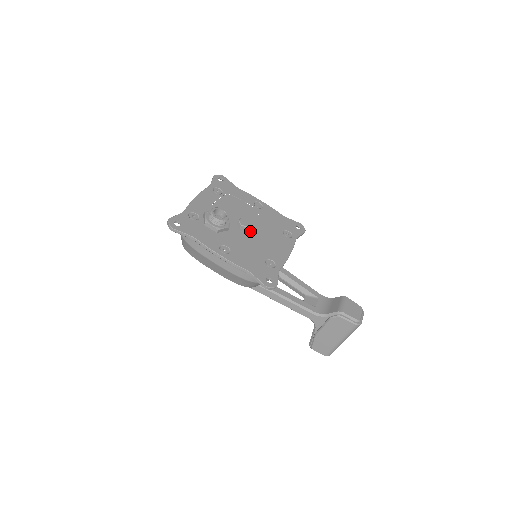
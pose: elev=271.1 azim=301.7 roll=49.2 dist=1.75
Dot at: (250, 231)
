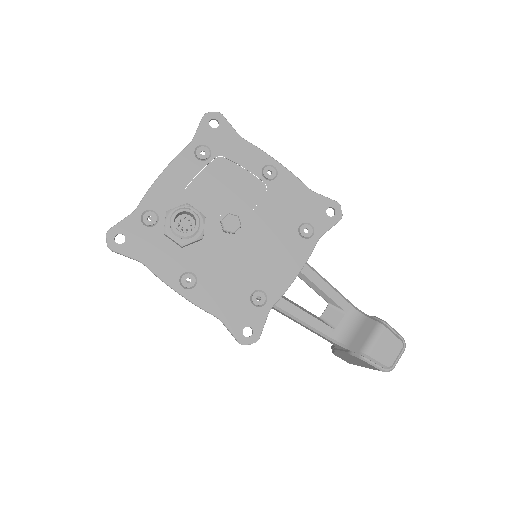
Dot at: (240, 235)
